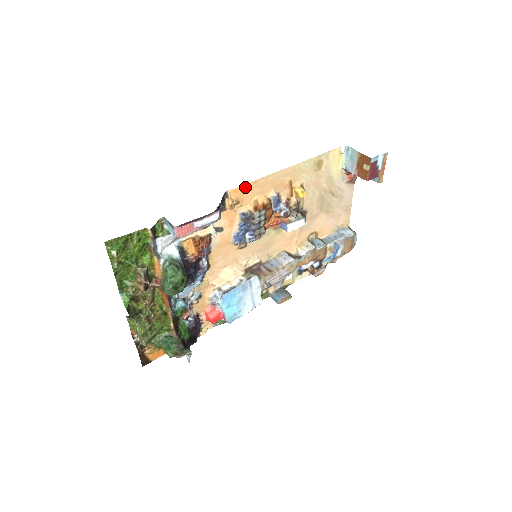
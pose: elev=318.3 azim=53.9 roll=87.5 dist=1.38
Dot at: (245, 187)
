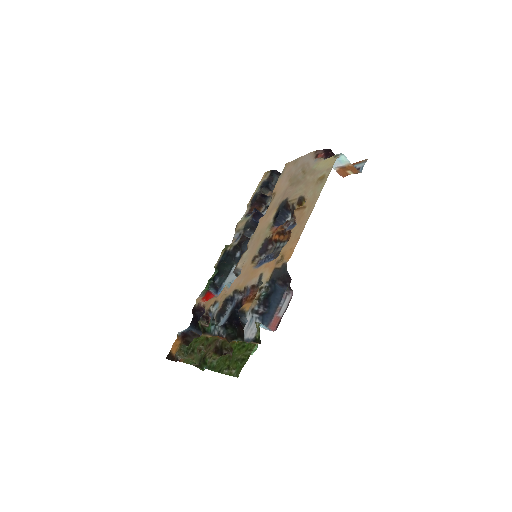
Dot at: (293, 248)
